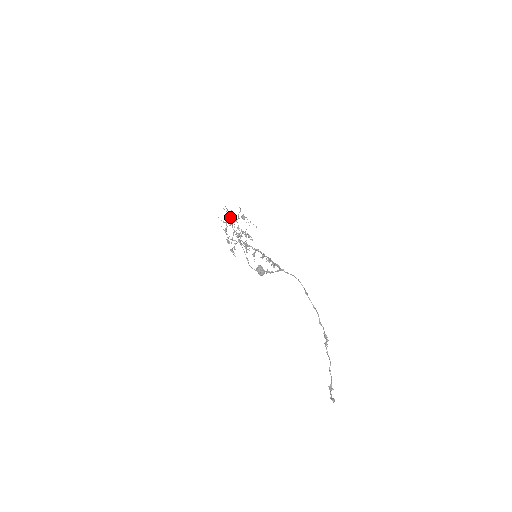
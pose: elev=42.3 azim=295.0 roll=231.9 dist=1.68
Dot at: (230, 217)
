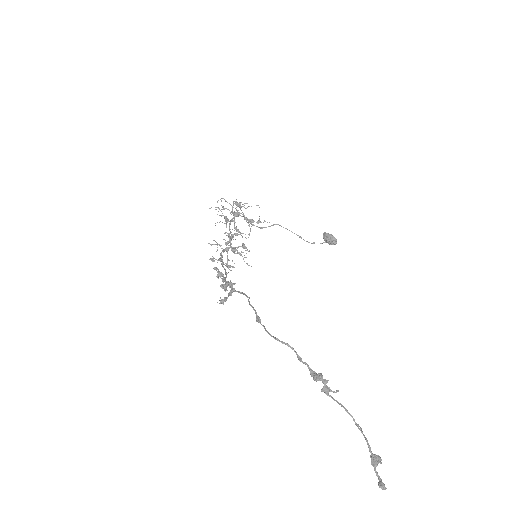
Dot at: (230, 212)
